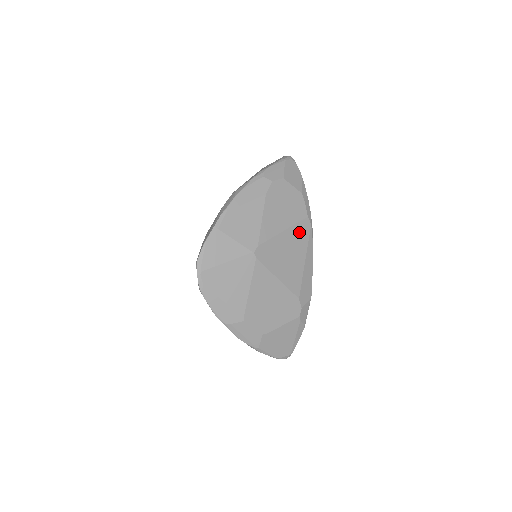
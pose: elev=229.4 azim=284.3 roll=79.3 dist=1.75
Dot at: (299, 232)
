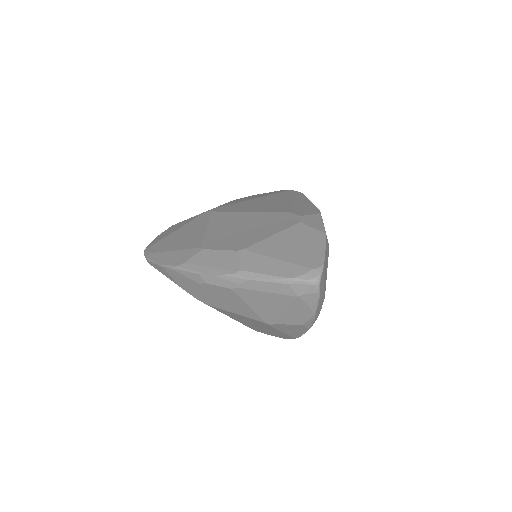
Dot at: occluded
